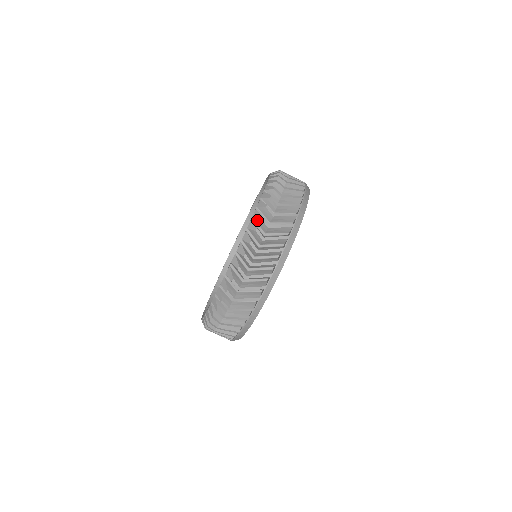
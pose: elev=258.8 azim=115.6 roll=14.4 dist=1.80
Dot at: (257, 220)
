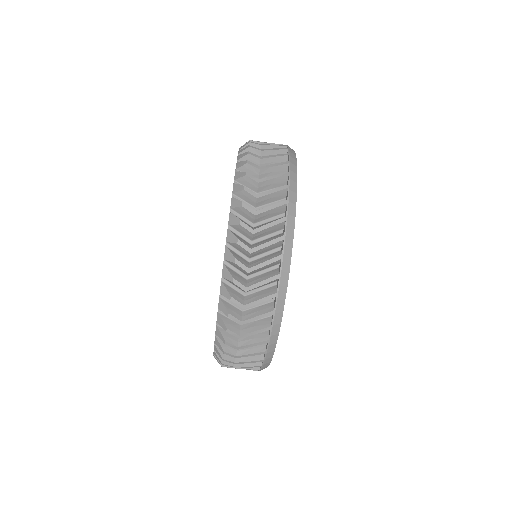
Dot at: (237, 210)
